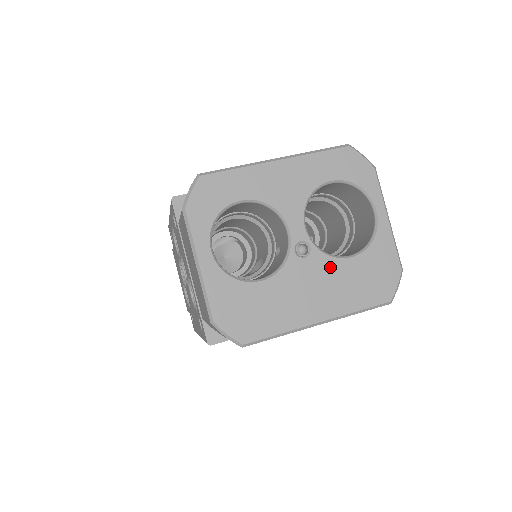
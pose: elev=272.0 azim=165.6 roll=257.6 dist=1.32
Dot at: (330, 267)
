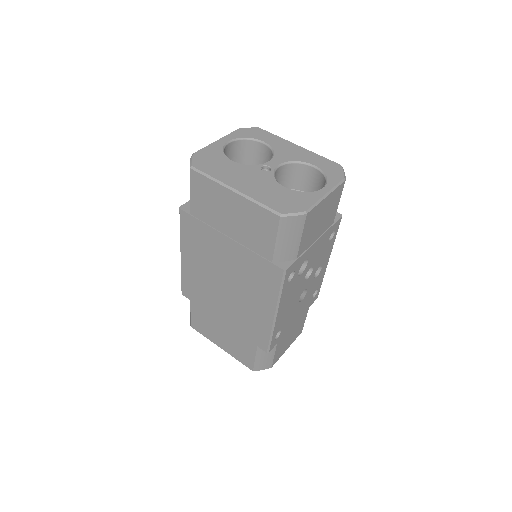
Dot at: (269, 181)
